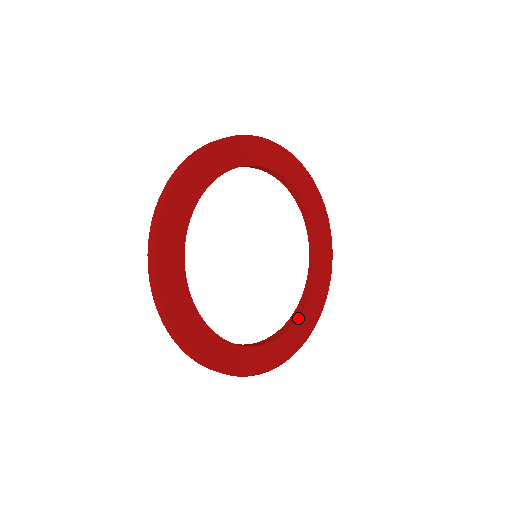
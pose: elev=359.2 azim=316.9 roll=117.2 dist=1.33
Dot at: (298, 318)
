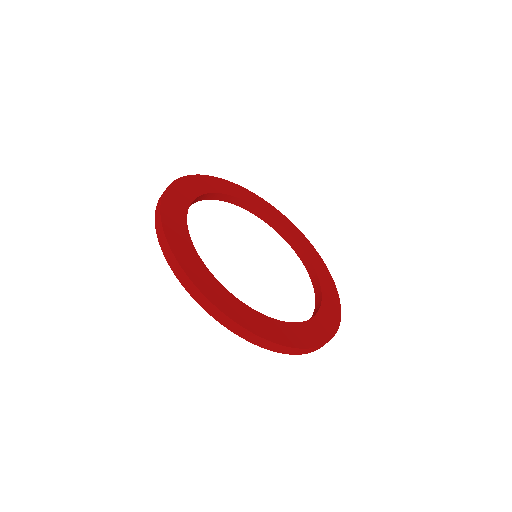
Dot at: (272, 318)
